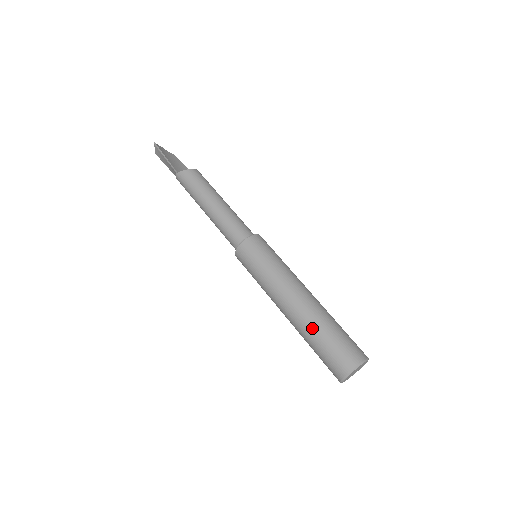
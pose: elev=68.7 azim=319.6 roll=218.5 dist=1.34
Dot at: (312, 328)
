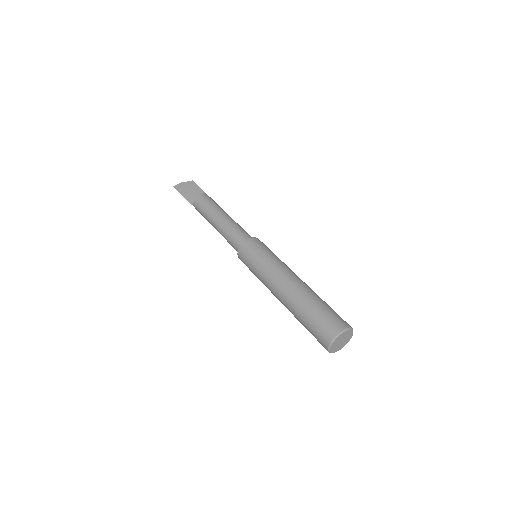
Dot at: (296, 318)
